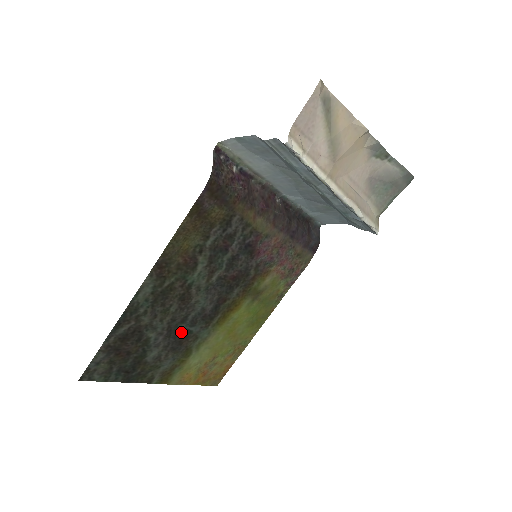
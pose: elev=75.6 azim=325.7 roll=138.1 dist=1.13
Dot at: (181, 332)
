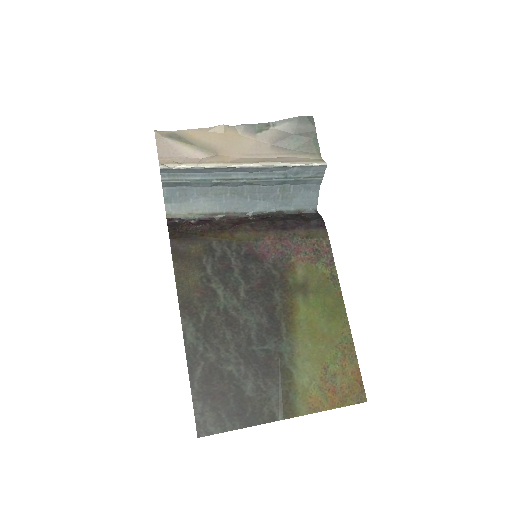
Dot at: (258, 355)
